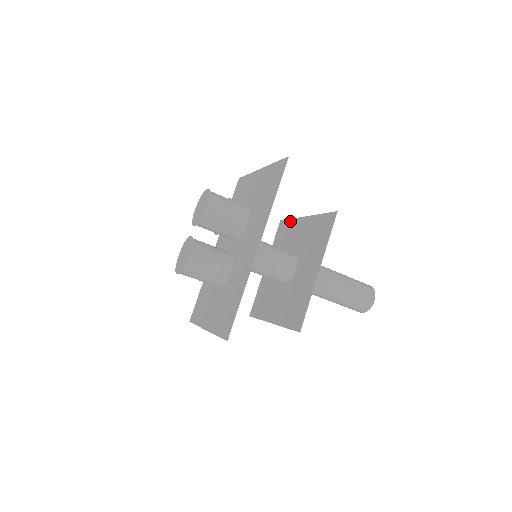
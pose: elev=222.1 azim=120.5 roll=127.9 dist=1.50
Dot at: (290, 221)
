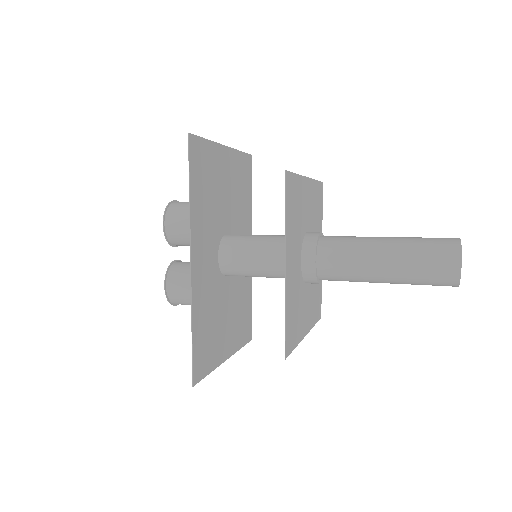
Dot at: (315, 184)
